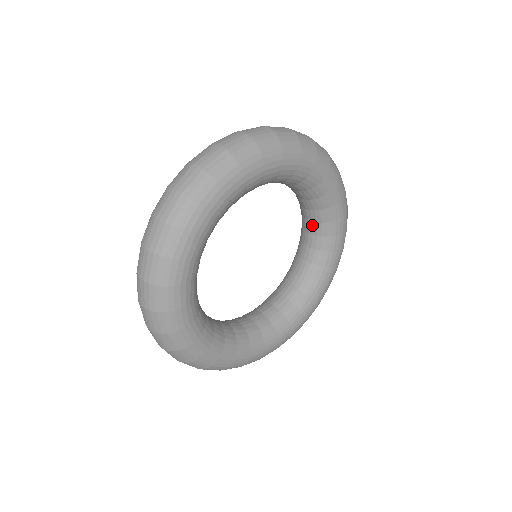
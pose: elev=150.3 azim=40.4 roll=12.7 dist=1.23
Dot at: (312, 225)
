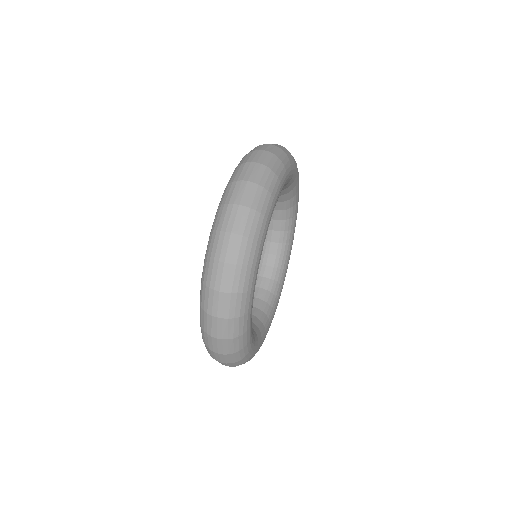
Dot at: (277, 223)
